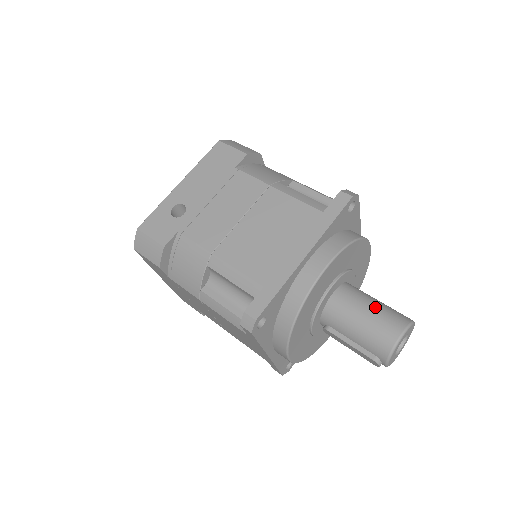
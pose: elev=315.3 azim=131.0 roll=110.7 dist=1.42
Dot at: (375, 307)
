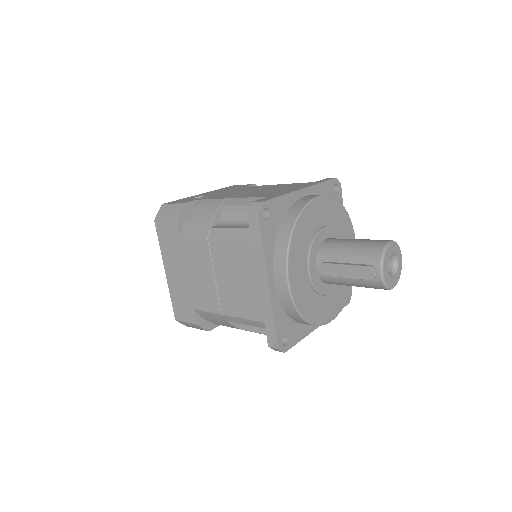
Dot at: occluded
